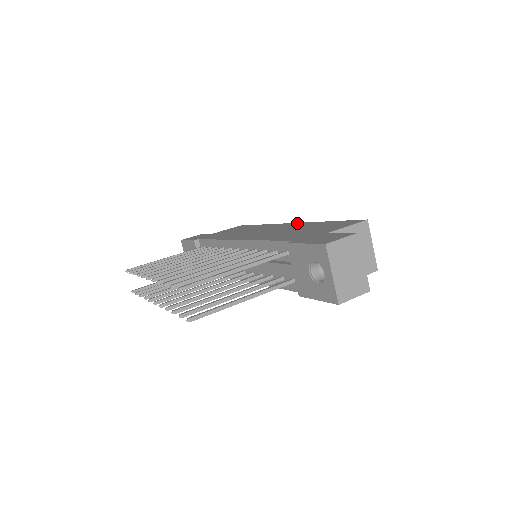
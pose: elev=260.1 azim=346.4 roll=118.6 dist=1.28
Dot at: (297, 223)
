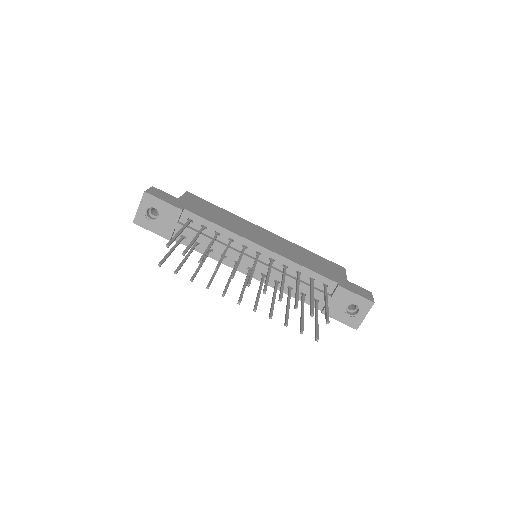
Dot at: (280, 237)
